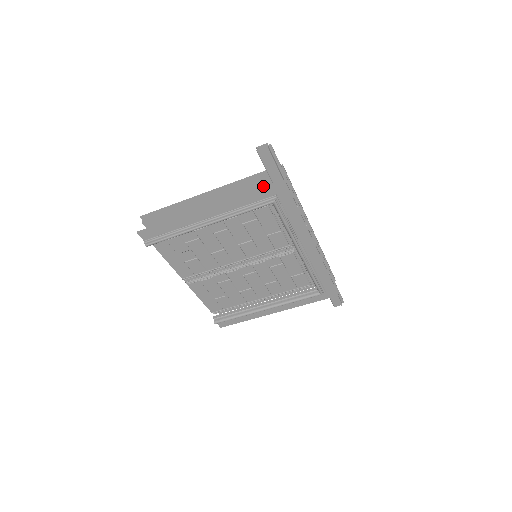
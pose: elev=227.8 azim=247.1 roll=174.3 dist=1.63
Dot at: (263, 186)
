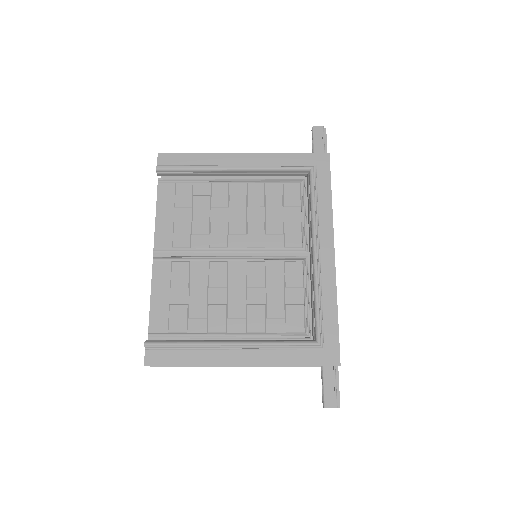
Dot at: occluded
